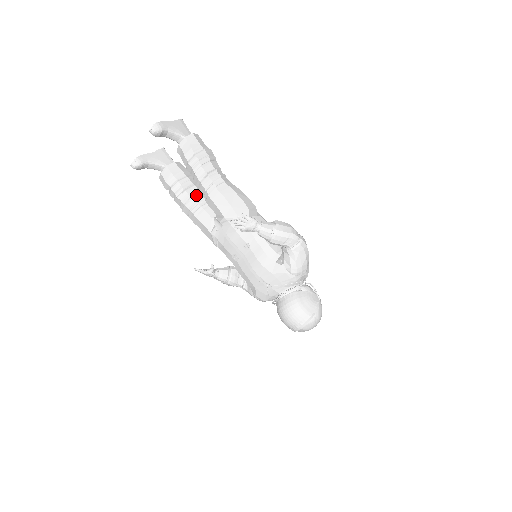
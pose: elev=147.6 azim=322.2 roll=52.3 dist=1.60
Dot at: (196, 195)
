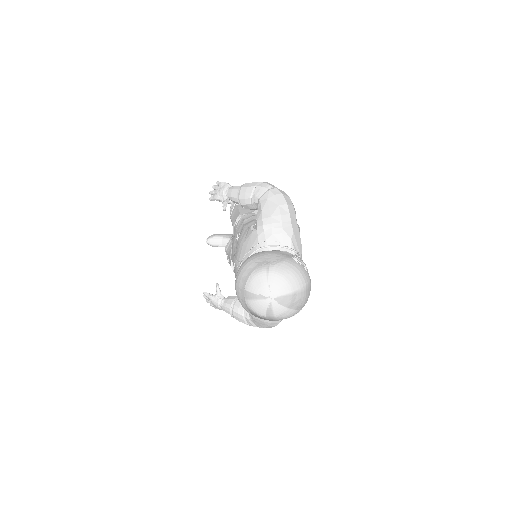
Dot at: occluded
